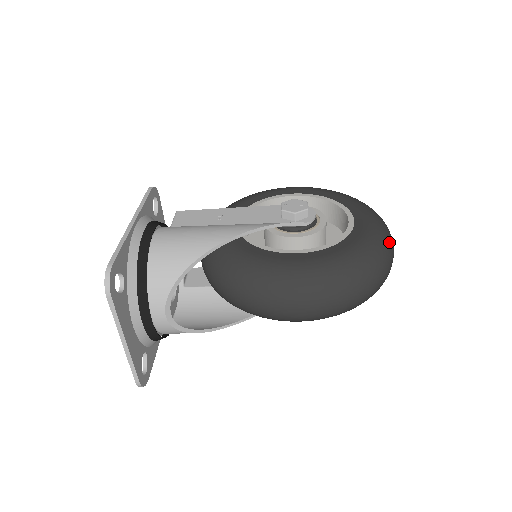
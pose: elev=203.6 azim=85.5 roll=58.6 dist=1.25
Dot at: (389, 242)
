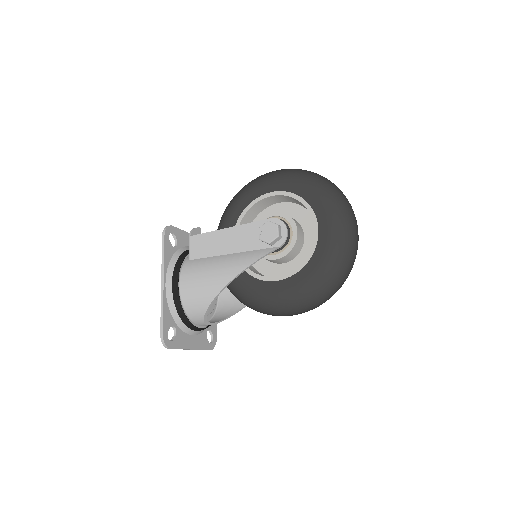
Dot at: (348, 247)
